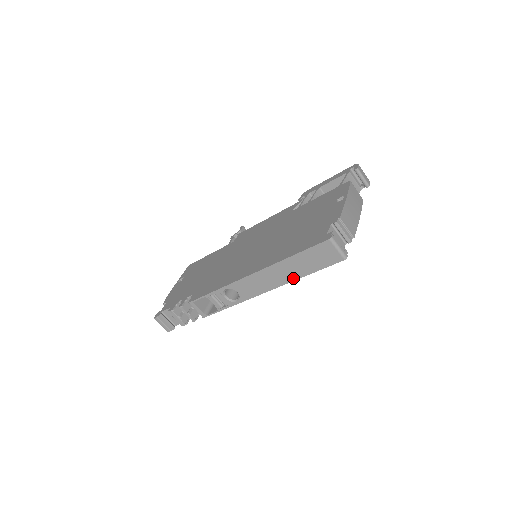
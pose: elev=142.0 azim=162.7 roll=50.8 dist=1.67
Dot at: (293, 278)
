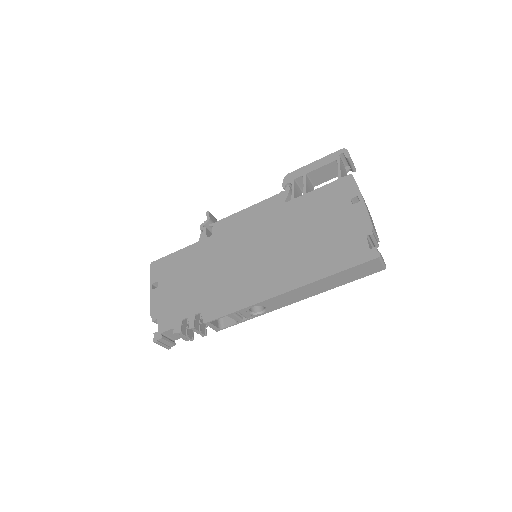
Dot at: (329, 288)
